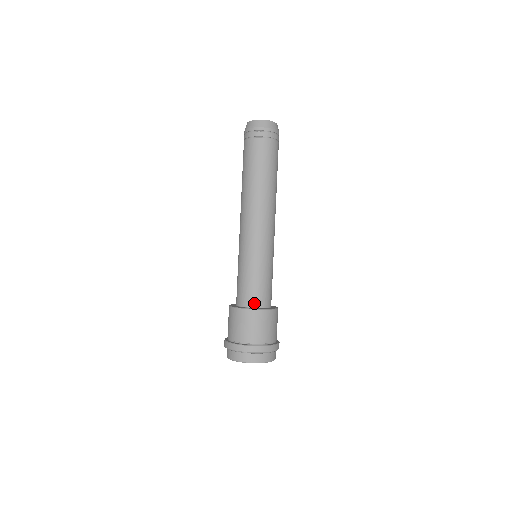
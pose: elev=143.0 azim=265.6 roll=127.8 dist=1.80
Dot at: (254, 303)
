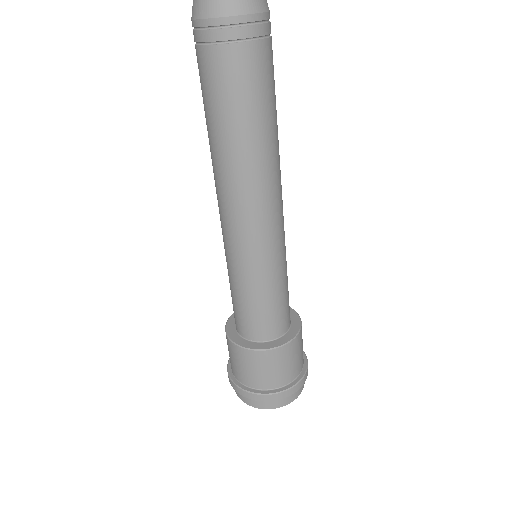
Dot at: (281, 330)
